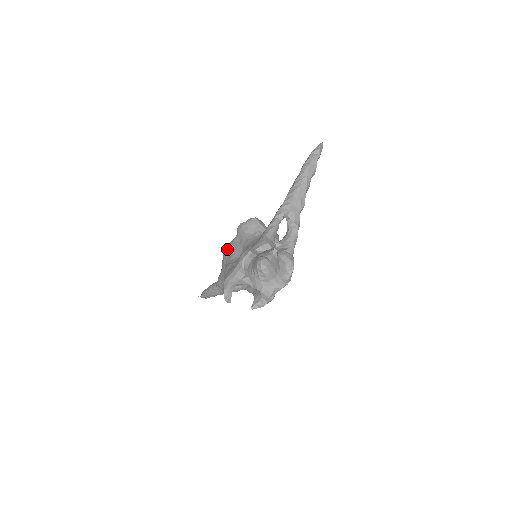
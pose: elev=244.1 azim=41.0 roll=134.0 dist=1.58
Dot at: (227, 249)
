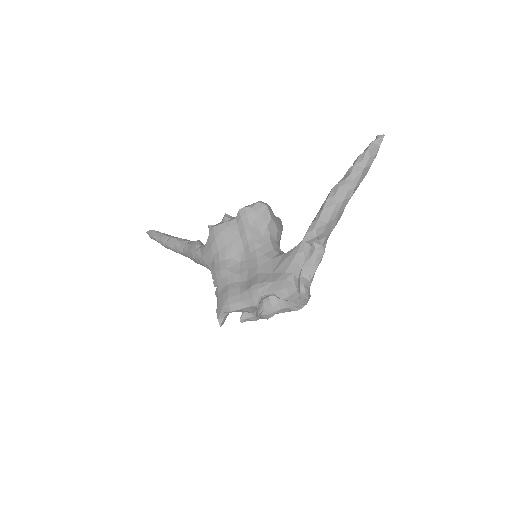
Dot at: (219, 234)
